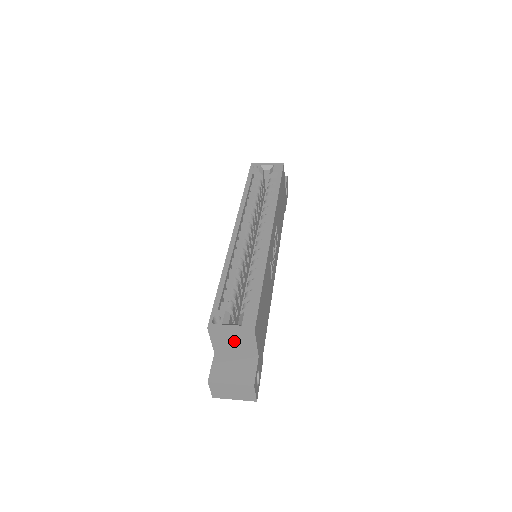
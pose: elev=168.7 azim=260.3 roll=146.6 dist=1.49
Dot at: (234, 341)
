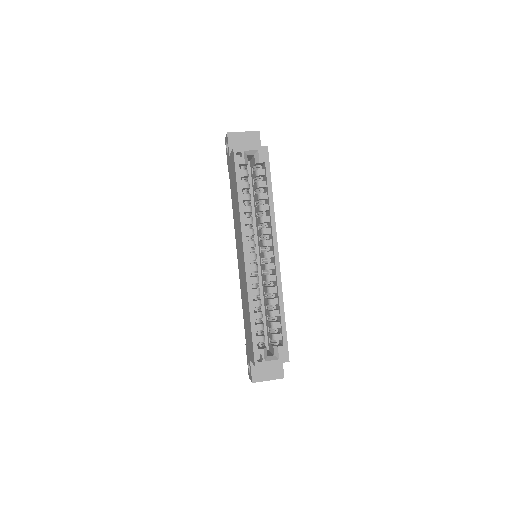
Dot at: occluded
